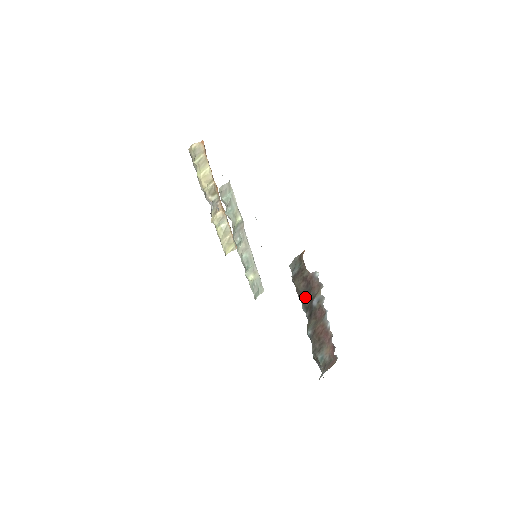
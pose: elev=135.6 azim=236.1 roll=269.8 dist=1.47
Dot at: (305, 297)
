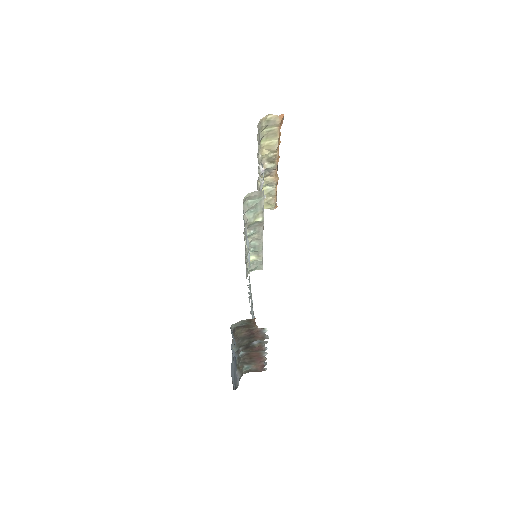
Dot at: (243, 340)
